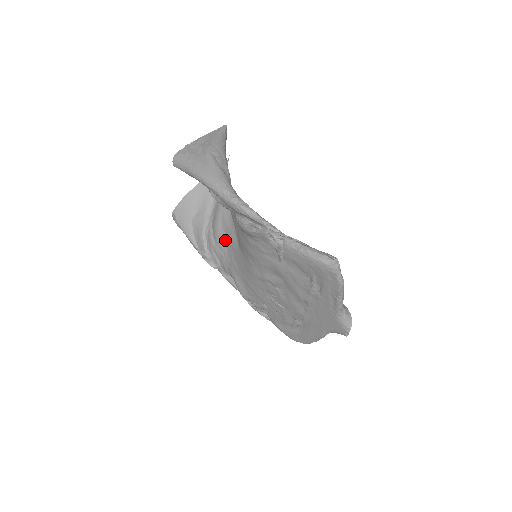
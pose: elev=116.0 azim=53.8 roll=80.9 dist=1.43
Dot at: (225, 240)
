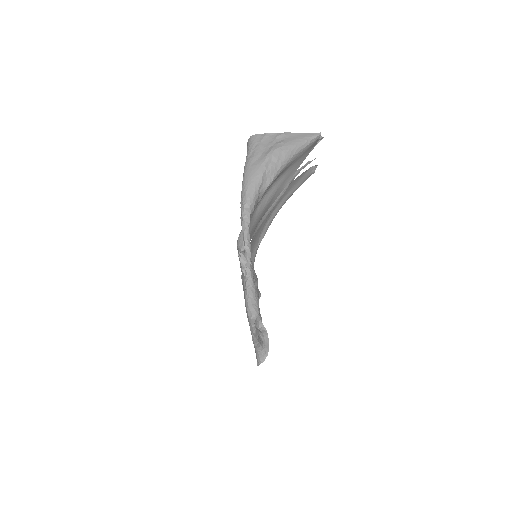
Dot at: occluded
